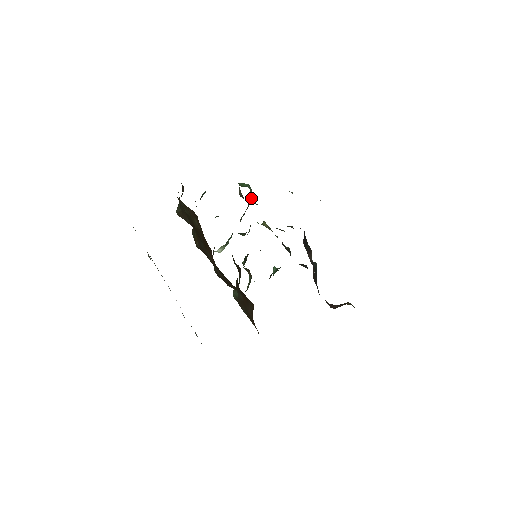
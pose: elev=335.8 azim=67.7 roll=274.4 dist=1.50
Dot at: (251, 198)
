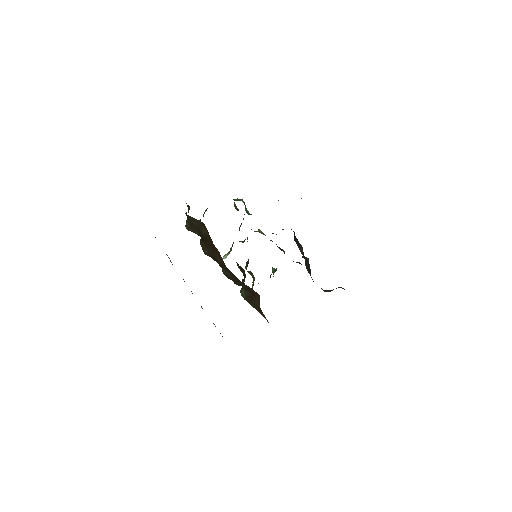
Dot at: (245, 210)
